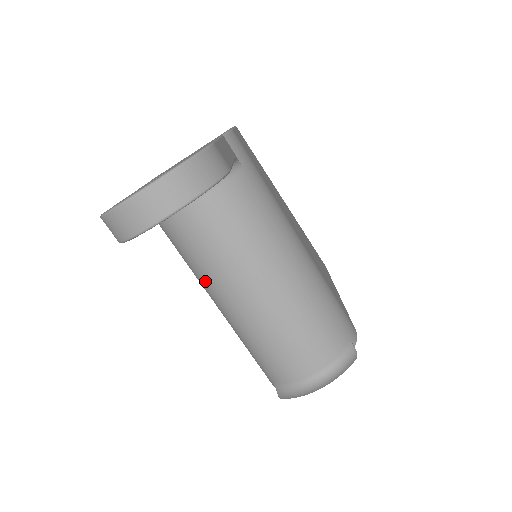
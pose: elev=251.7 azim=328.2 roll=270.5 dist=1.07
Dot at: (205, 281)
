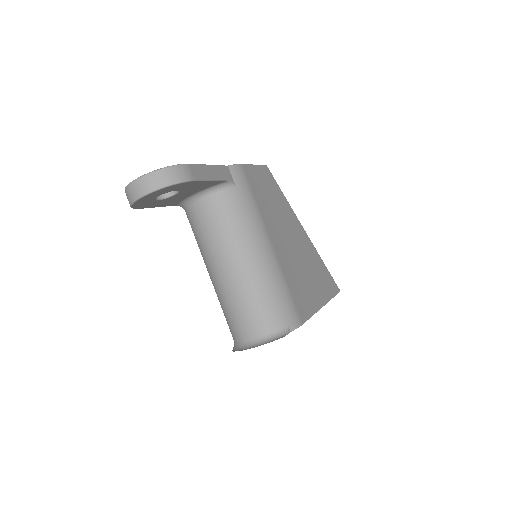
Dot at: (202, 256)
